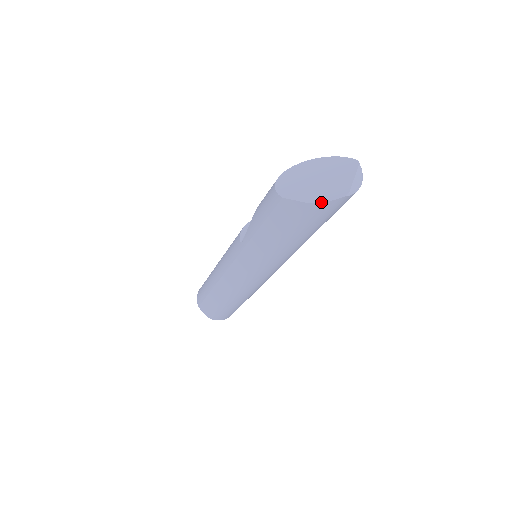
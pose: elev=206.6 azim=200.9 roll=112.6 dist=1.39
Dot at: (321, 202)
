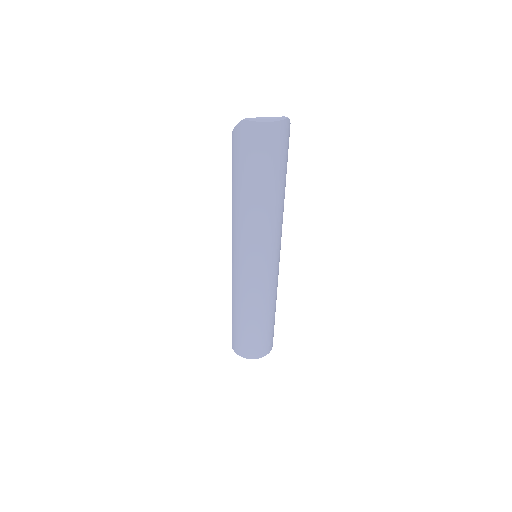
Dot at: (234, 128)
